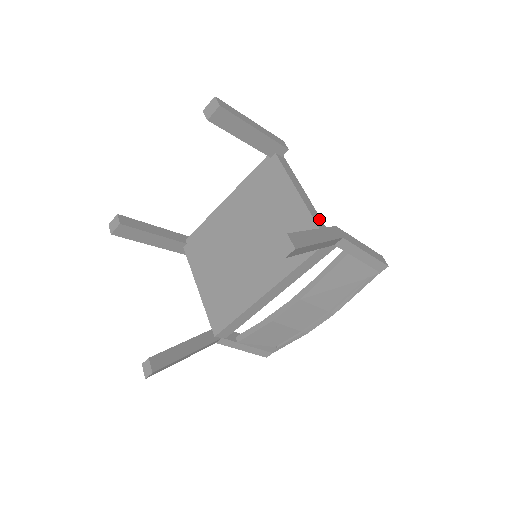
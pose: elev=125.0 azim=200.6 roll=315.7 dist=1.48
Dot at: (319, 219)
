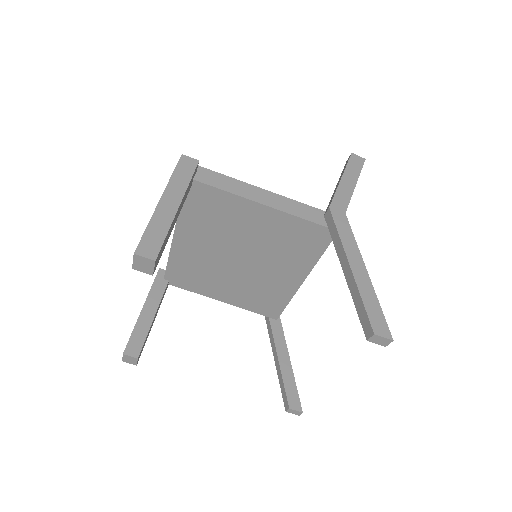
Dot at: (303, 208)
